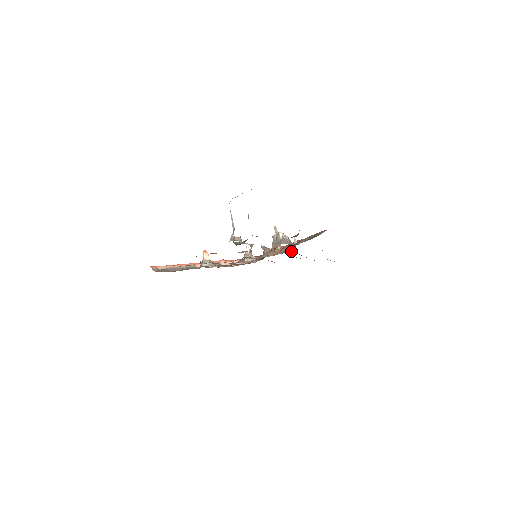
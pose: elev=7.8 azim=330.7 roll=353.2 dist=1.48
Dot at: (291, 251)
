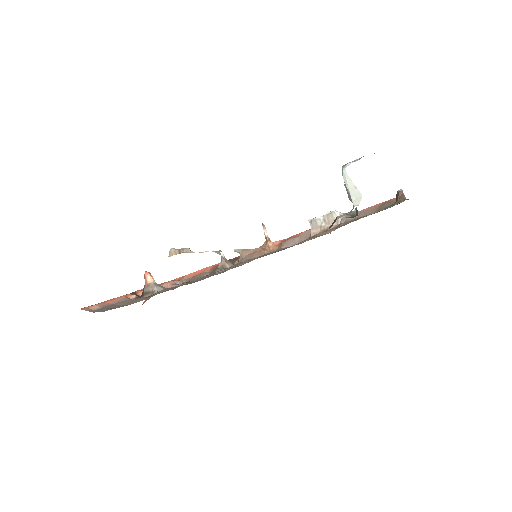
Dot at: occluded
